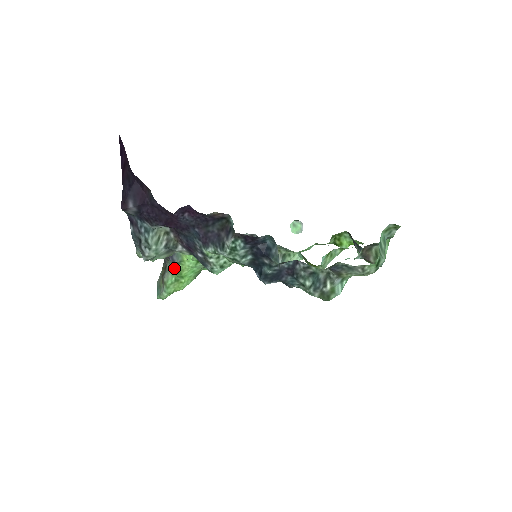
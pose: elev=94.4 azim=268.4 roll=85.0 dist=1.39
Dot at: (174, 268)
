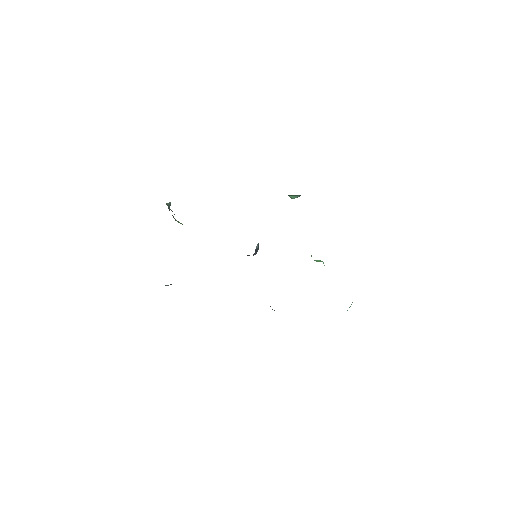
Dot at: occluded
